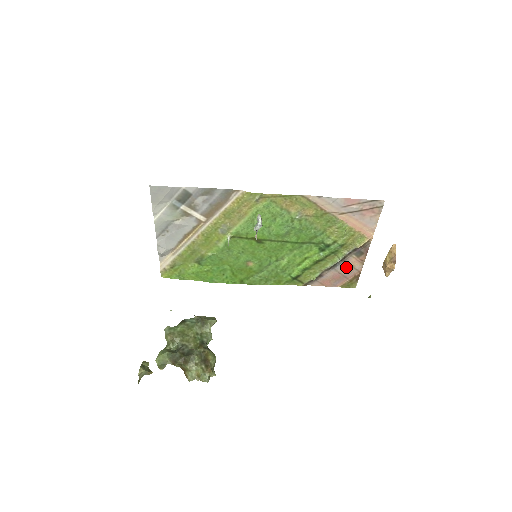
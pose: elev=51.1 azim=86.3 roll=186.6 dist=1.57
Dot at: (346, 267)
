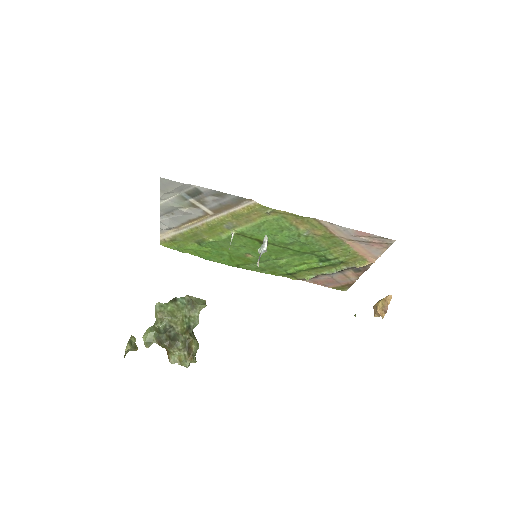
Dot at: (341, 276)
